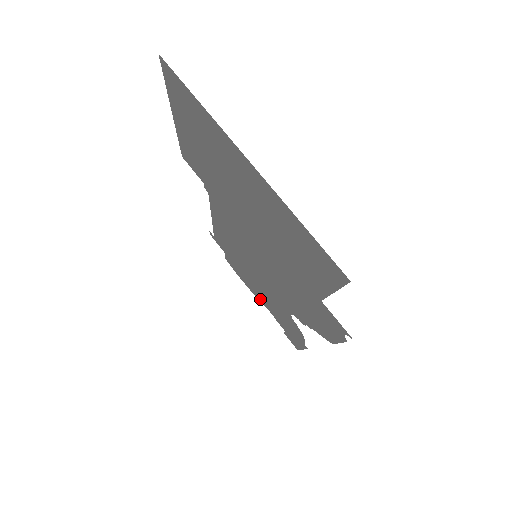
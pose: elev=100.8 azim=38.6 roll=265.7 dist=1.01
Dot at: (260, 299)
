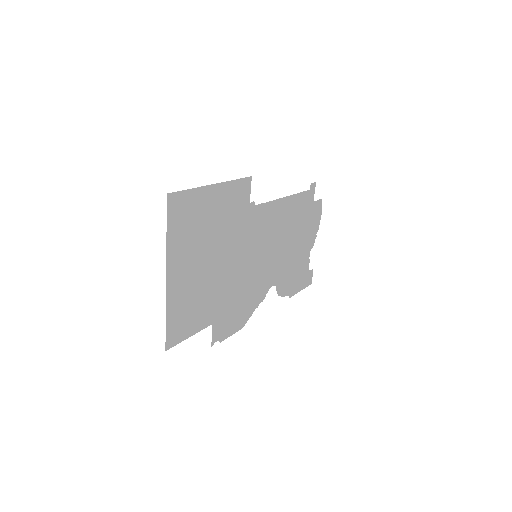
Dot at: (310, 244)
